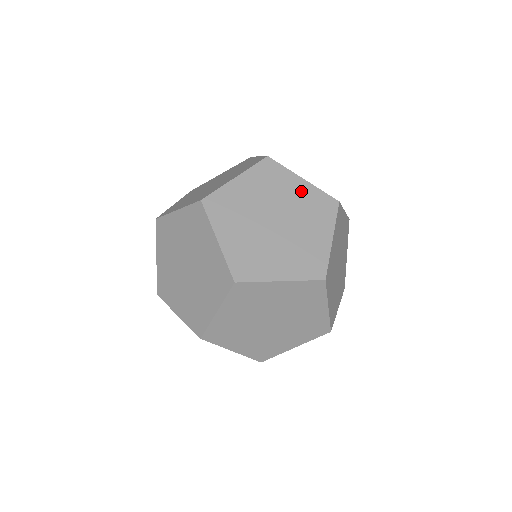
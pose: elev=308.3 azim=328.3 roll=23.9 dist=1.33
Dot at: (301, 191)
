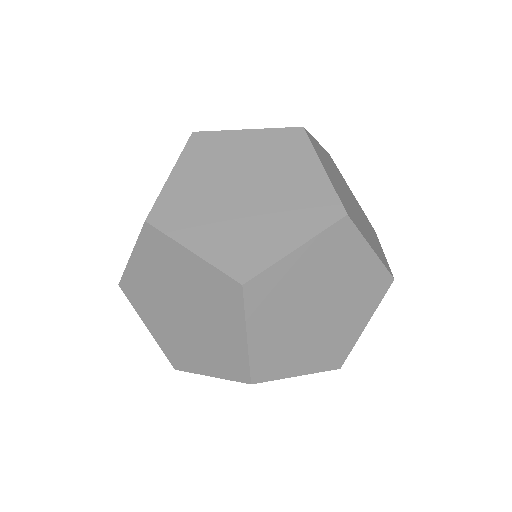
Dot at: (308, 178)
